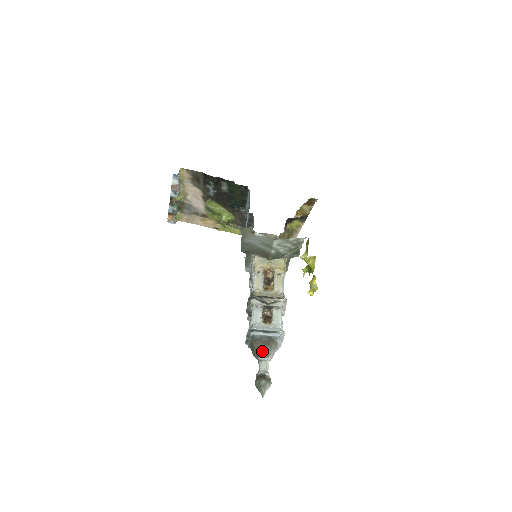
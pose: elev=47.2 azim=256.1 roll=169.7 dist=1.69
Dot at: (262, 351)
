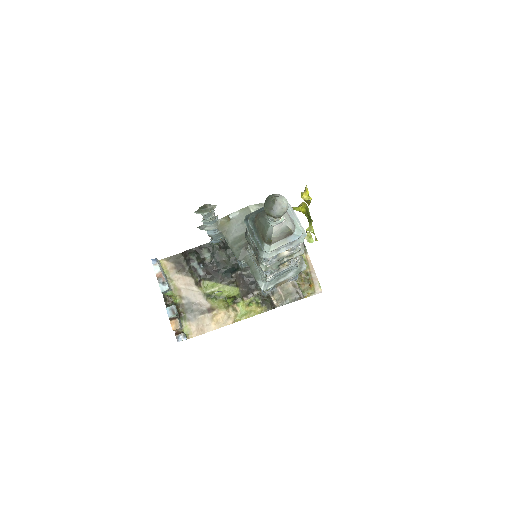
Dot at: occluded
